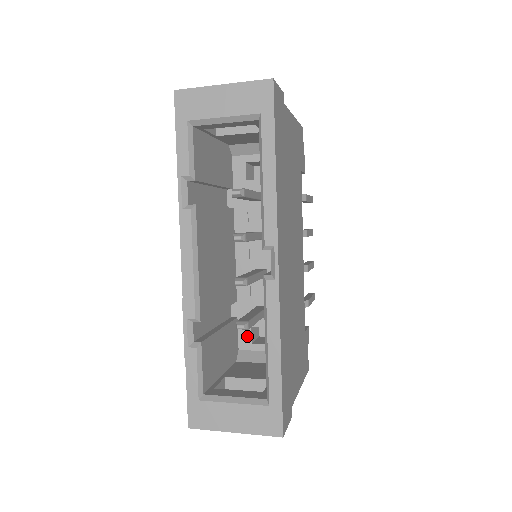
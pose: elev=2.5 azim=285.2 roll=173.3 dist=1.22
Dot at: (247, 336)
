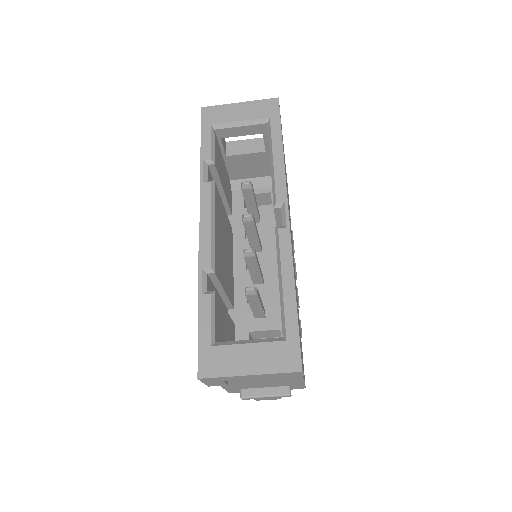
Dot at: occluded
